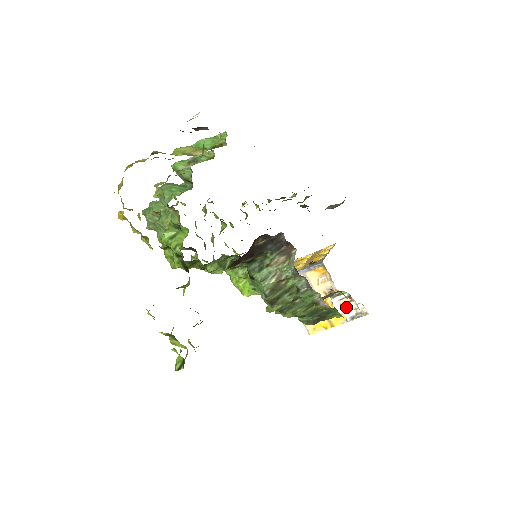
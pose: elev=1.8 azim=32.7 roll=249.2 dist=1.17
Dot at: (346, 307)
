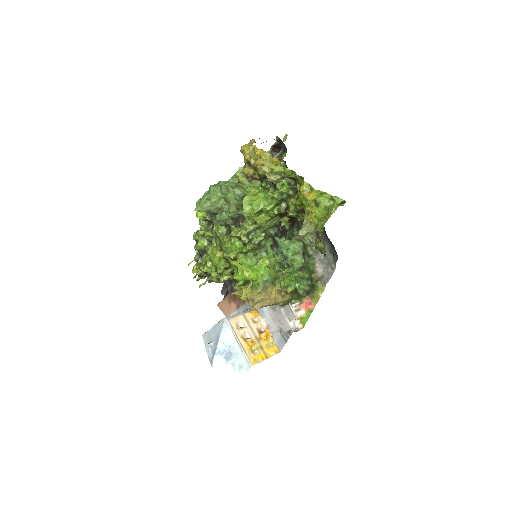
Dot at: (298, 312)
